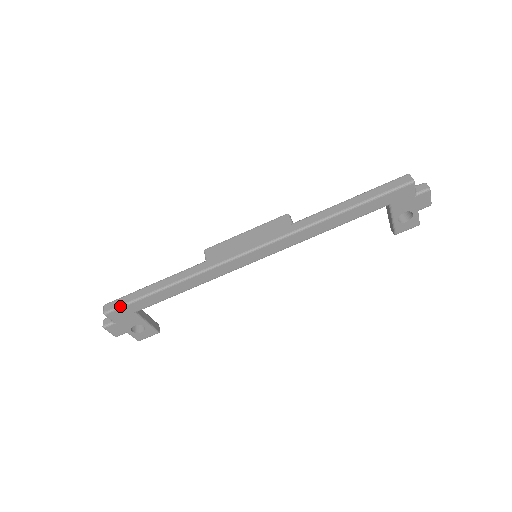
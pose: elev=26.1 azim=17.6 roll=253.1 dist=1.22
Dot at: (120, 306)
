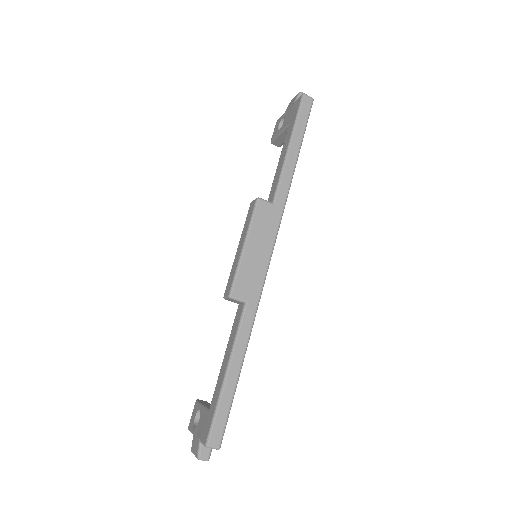
Dot at: (226, 424)
